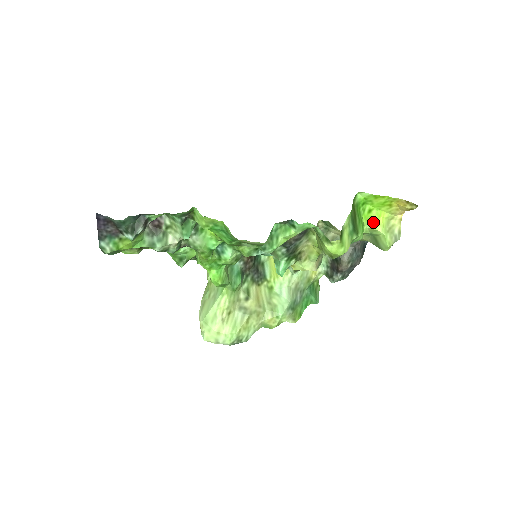
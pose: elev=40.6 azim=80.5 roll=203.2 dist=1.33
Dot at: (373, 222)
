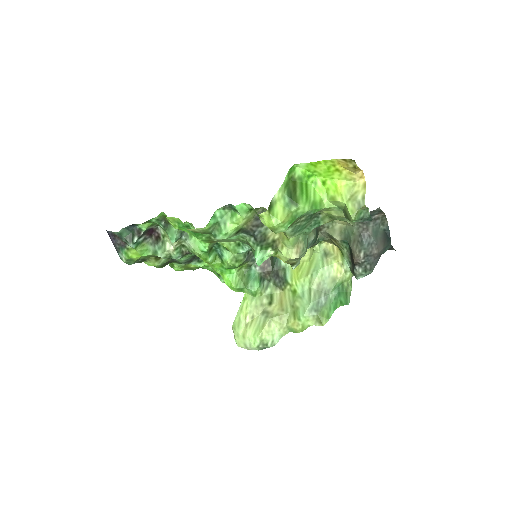
Dot at: (332, 194)
